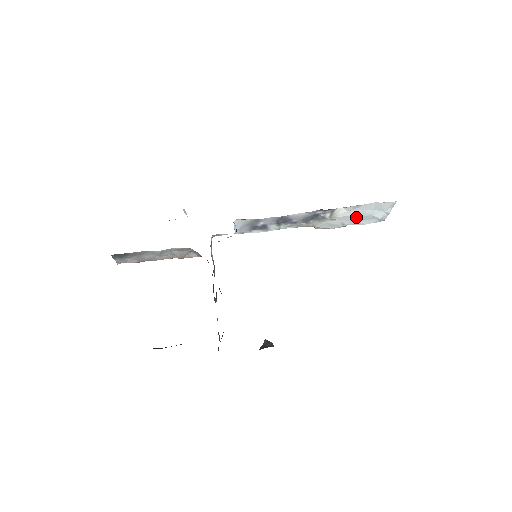
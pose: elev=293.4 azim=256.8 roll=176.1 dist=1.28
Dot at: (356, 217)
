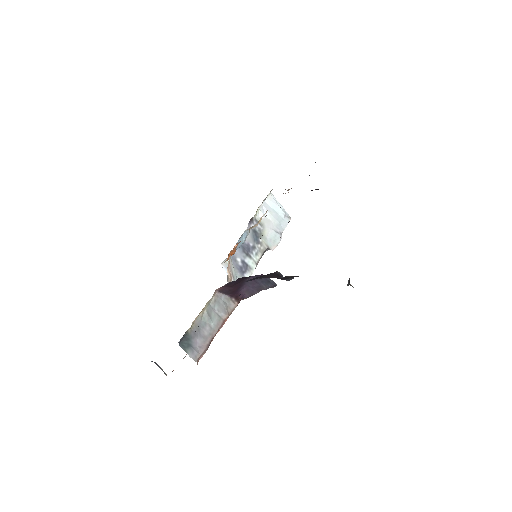
Dot at: (274, 222)
